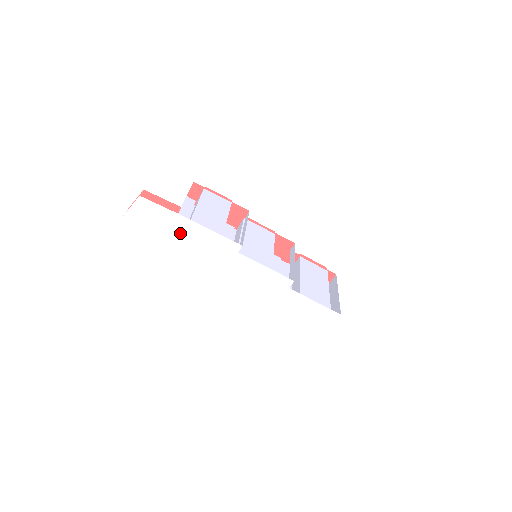
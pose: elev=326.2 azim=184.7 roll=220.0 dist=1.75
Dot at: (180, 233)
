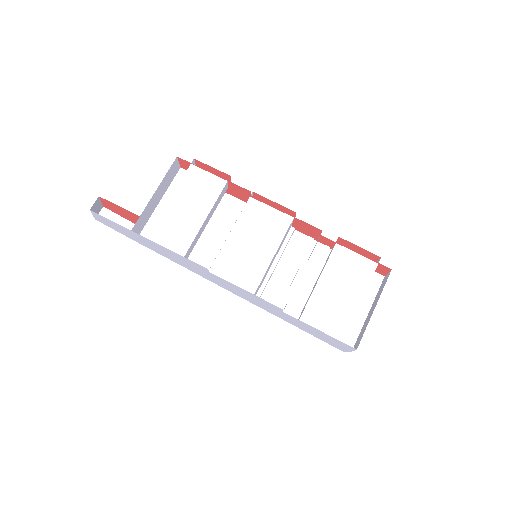
Dot at: (147, 243)
